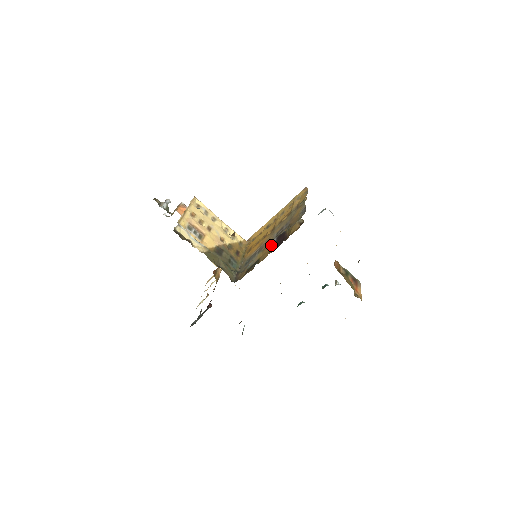
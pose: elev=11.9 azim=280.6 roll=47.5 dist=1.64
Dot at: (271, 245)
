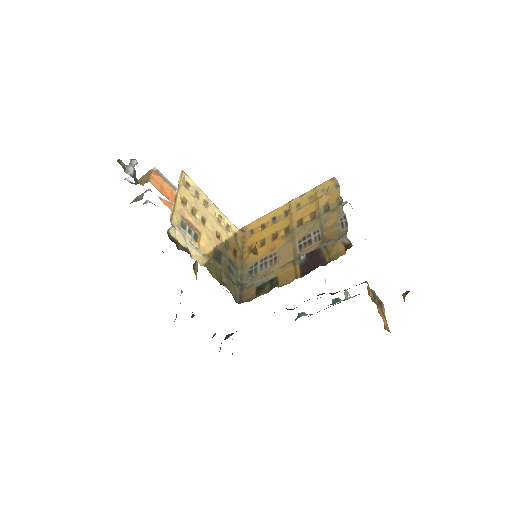
Dot at: (297, 263)
